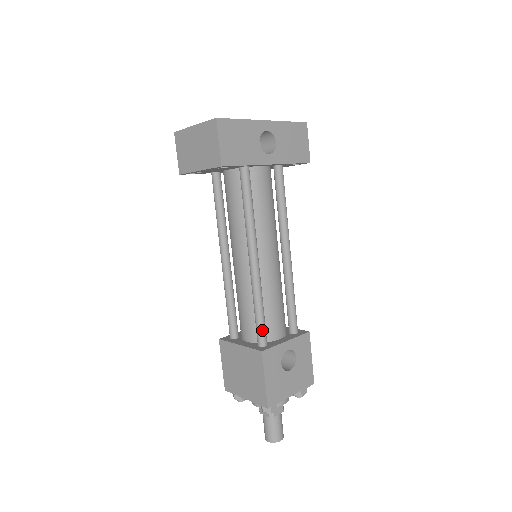
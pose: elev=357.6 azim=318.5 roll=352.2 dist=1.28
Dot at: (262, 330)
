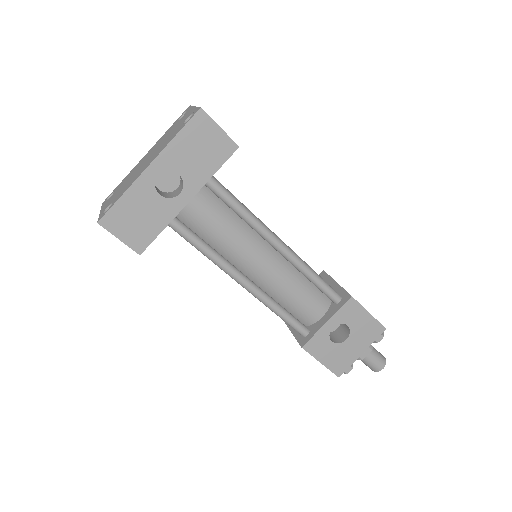
Dot at: (294, 327)
